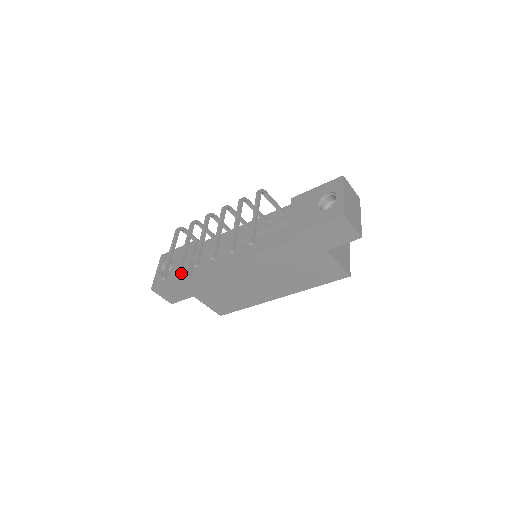
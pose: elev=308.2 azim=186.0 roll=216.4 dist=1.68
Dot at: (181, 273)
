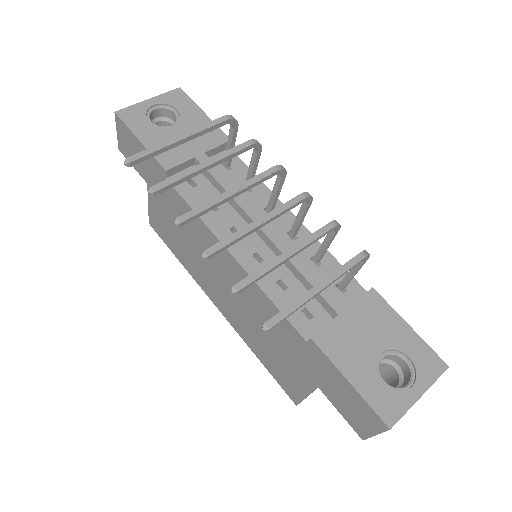
Dot at: (166, 155)
